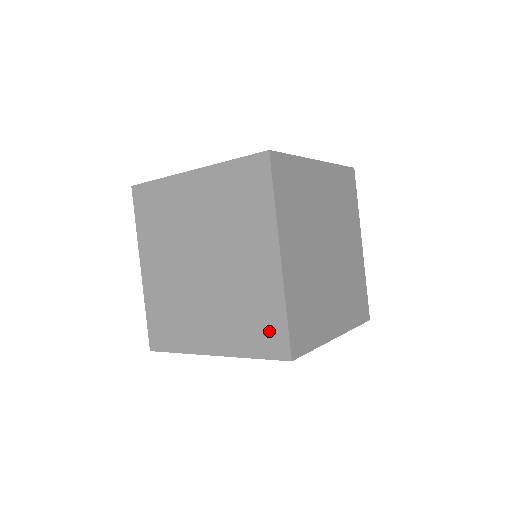
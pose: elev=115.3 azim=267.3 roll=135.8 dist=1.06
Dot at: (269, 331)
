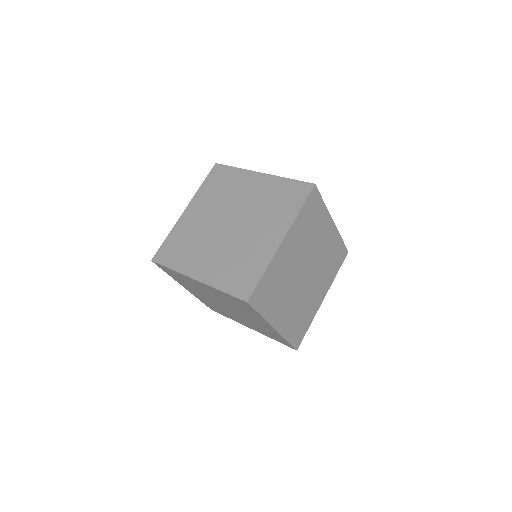
Dot at: (292, 192)
